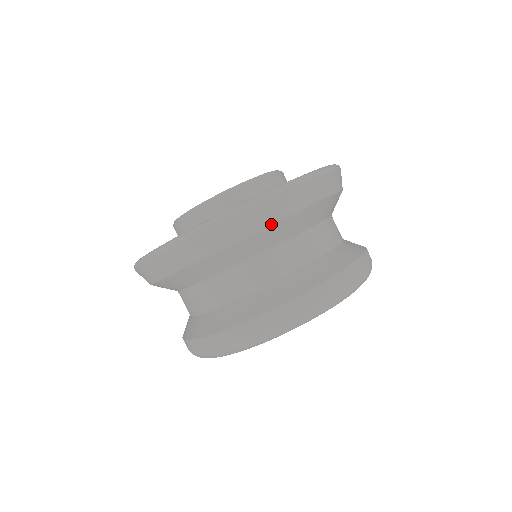
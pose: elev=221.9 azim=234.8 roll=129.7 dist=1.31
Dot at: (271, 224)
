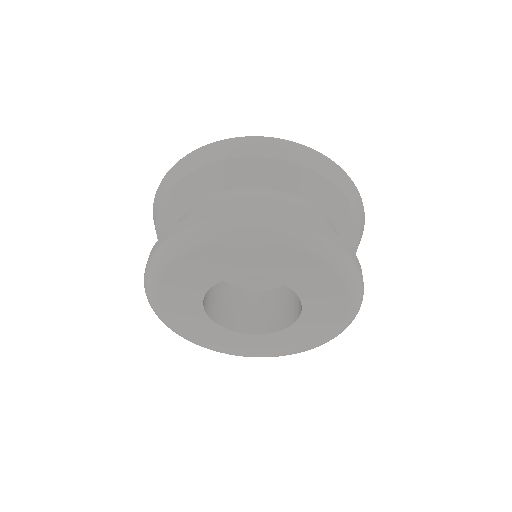
Dot at: (268, 157)
